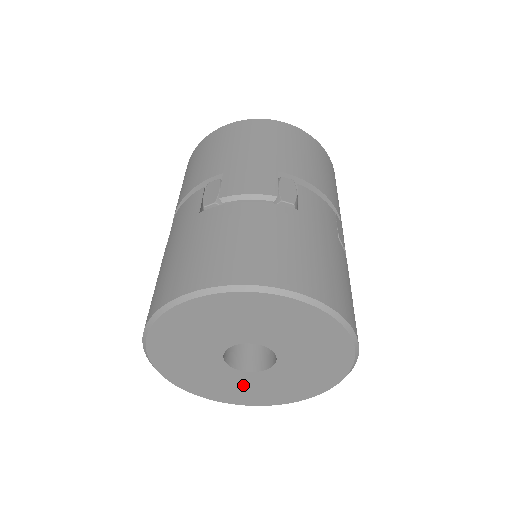
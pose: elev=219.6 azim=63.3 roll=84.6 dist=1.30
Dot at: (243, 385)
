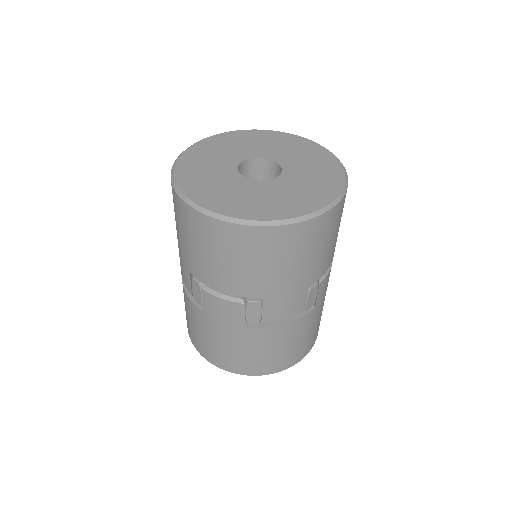
Dot at: (231, 189)
